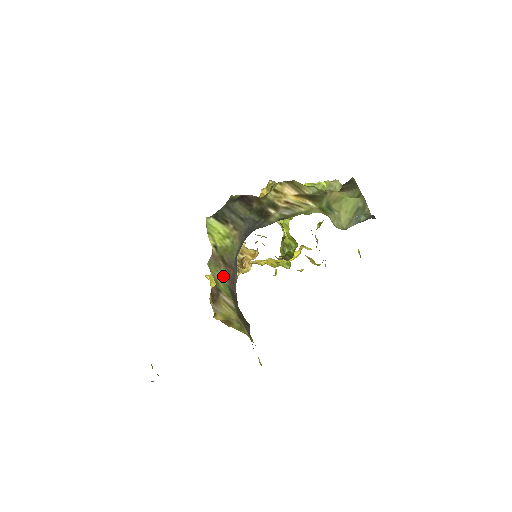
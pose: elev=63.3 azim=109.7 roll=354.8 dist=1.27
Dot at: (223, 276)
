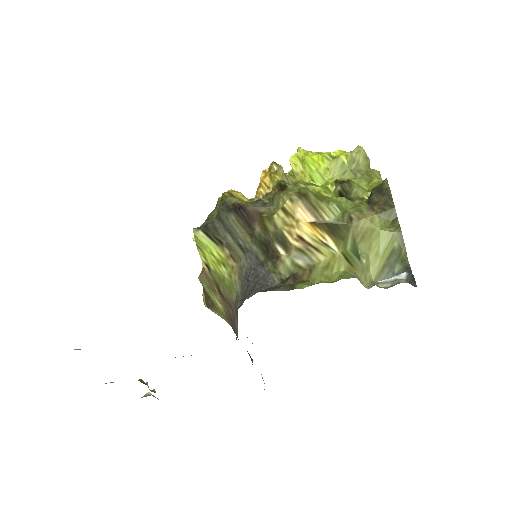
Dot at: (220, 304)
